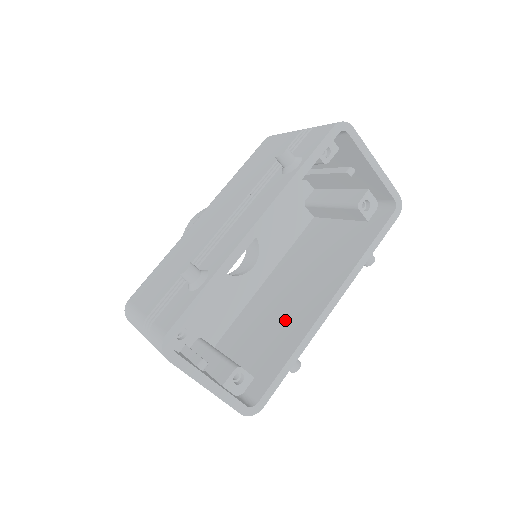
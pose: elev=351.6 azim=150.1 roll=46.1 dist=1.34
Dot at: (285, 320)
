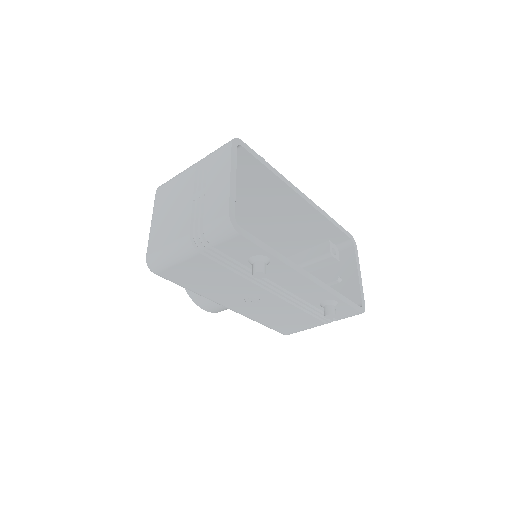
Dot at: occluded
